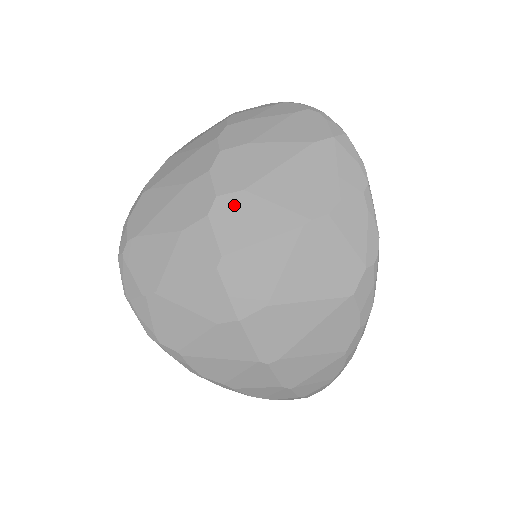
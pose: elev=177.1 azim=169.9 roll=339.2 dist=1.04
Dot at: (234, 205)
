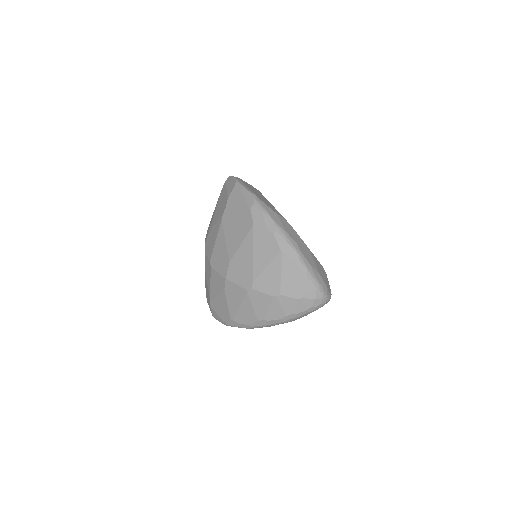
Dot at: (208, 240)
